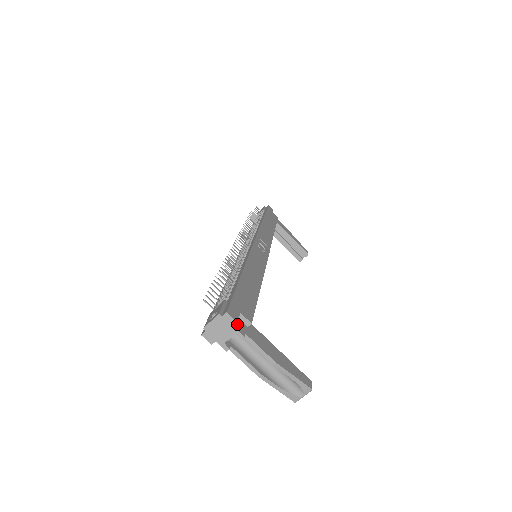
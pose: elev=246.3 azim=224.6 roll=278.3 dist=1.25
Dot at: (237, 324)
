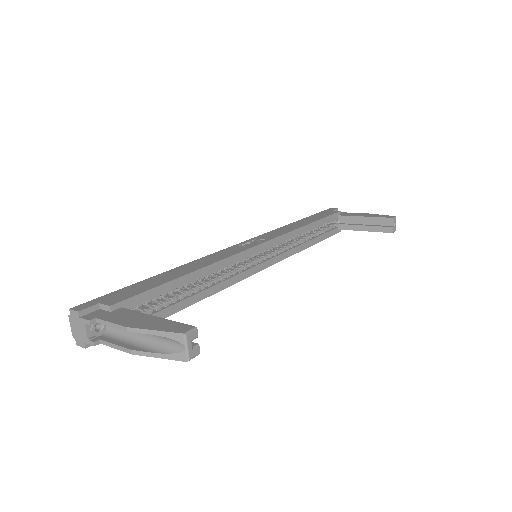
Dot at: (90, 314)
